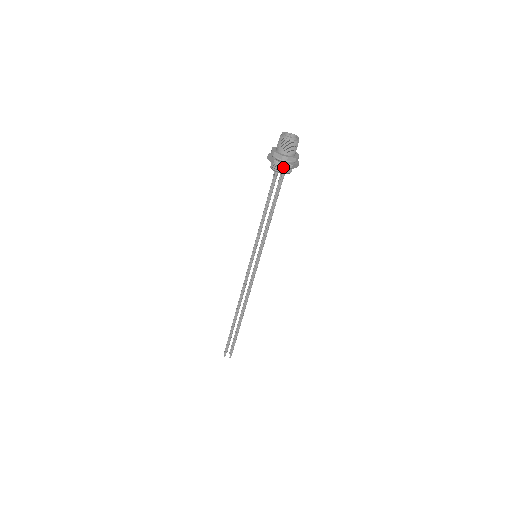
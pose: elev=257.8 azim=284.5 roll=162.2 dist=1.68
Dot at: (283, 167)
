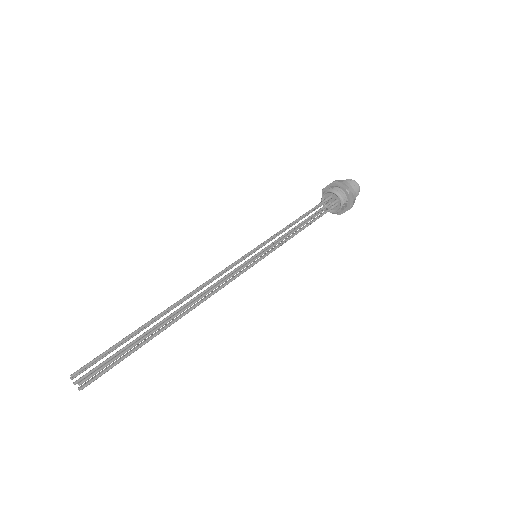
Dot at: (341, 187)
